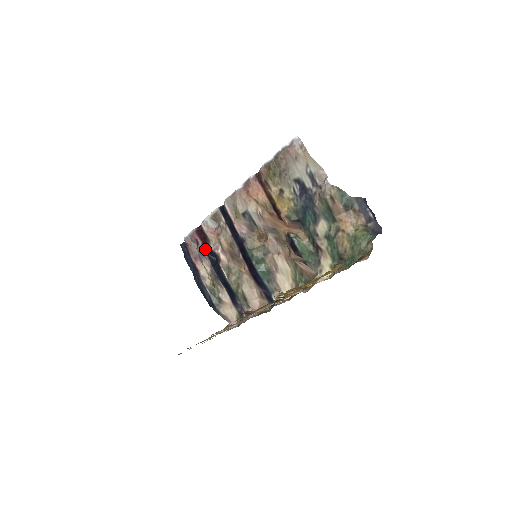
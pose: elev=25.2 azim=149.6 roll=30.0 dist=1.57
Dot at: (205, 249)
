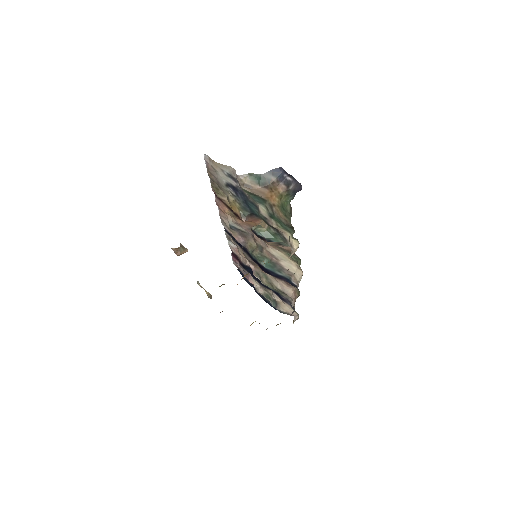
Dot at: (242, 266)
